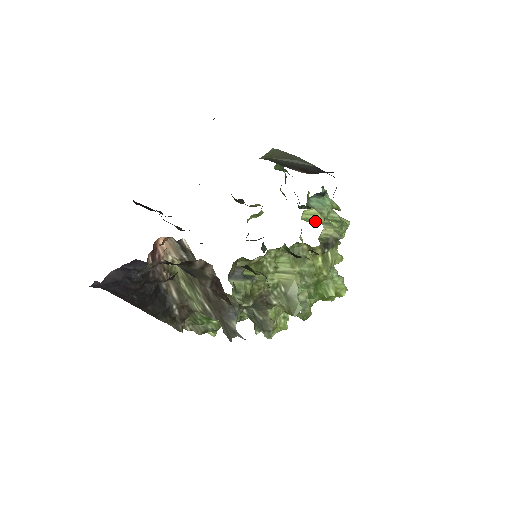
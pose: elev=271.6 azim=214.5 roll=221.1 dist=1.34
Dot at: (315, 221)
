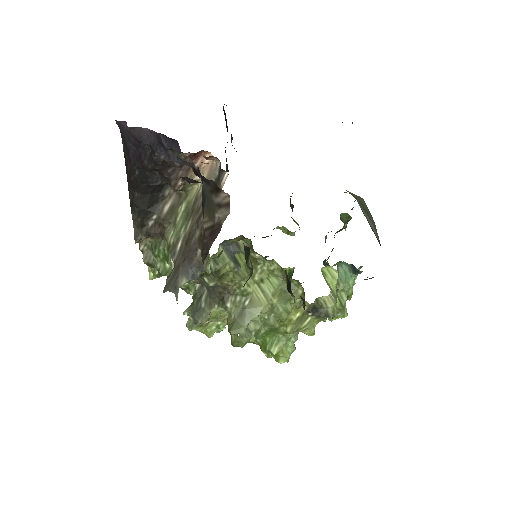
Dot at: (328, 283)
